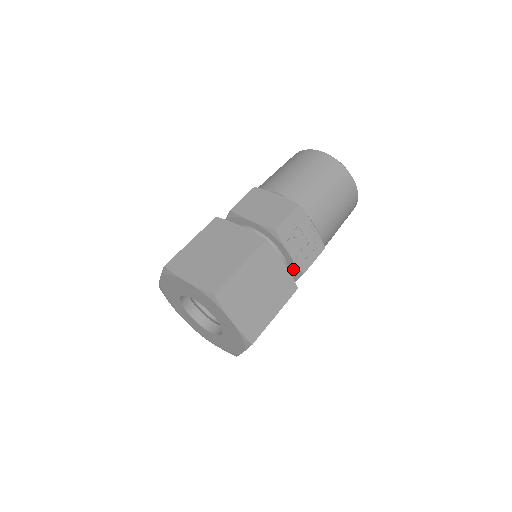
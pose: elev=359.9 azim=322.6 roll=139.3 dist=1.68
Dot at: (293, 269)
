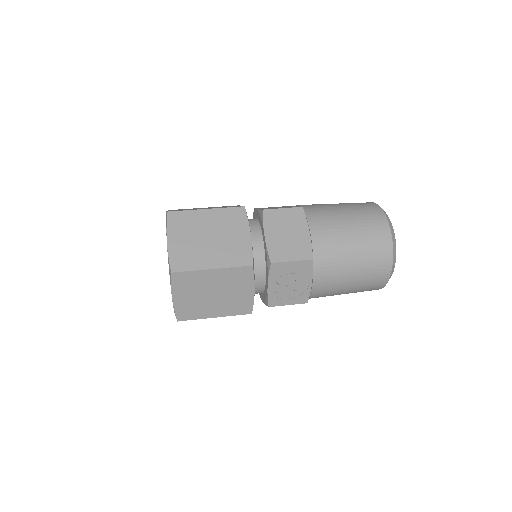
Dot at: (265, 296)
